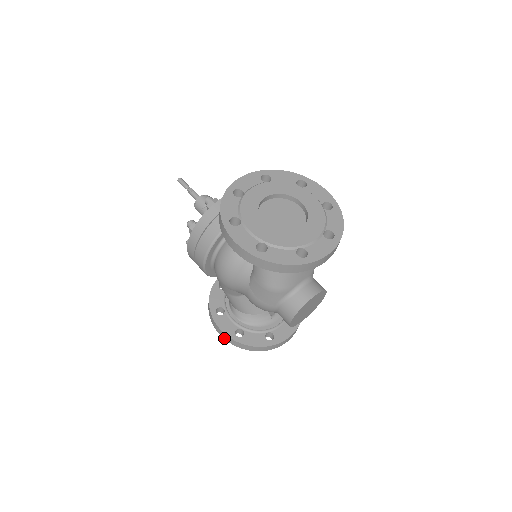
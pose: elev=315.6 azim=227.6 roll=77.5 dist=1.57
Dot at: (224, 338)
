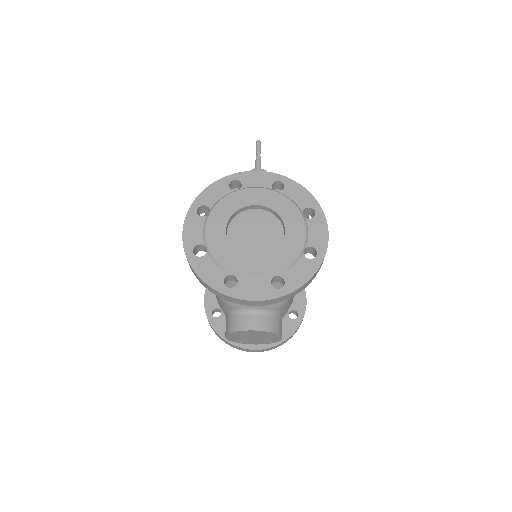
Dot at: occluded
